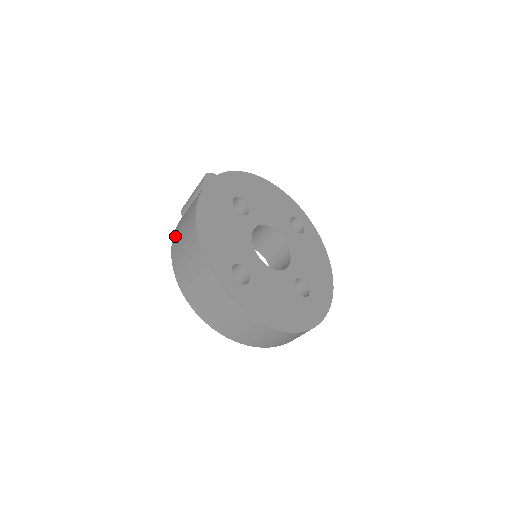
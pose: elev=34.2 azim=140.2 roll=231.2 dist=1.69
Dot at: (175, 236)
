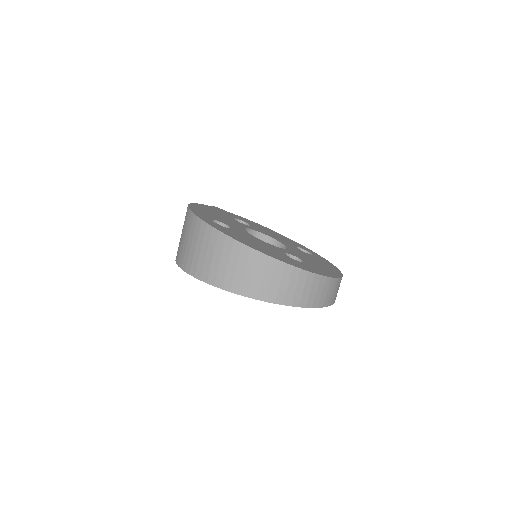
Dot at: occluded
